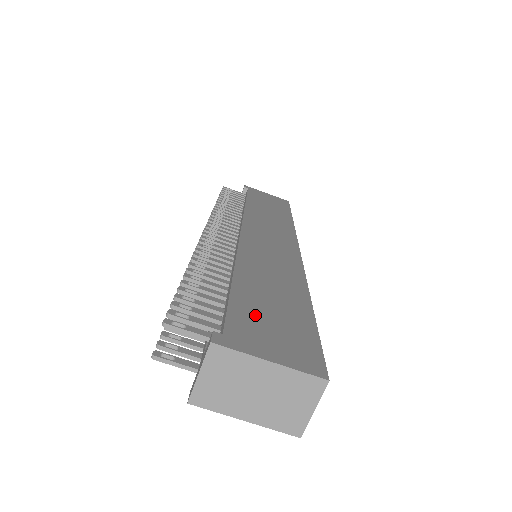
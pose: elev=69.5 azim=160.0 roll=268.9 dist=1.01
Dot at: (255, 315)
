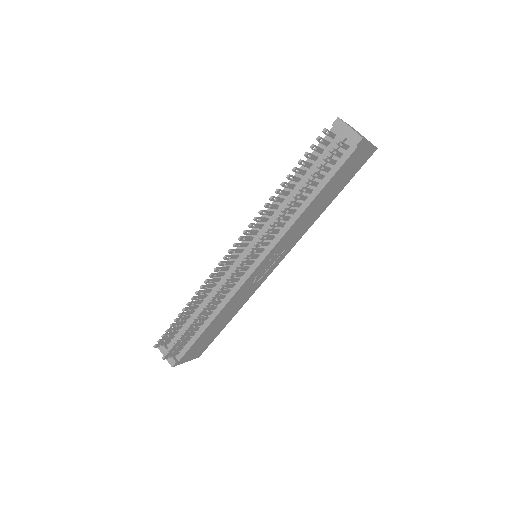
Dot at: occluded
